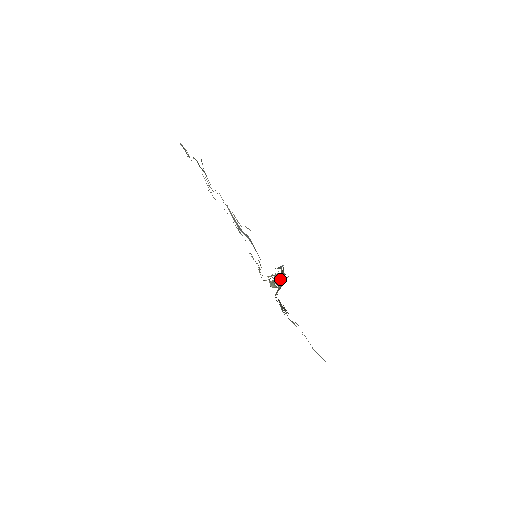
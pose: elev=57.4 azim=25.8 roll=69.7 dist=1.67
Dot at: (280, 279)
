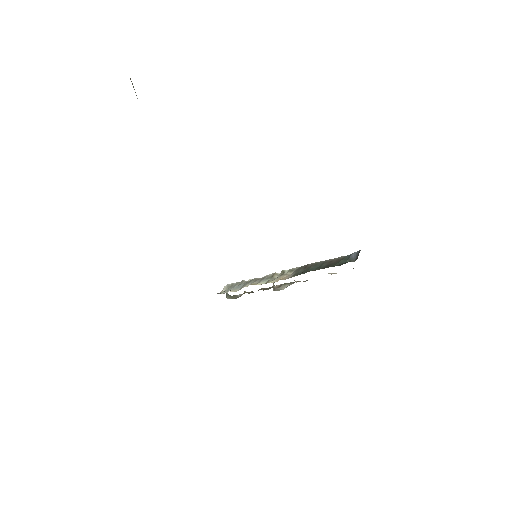
Dot at: occluded
